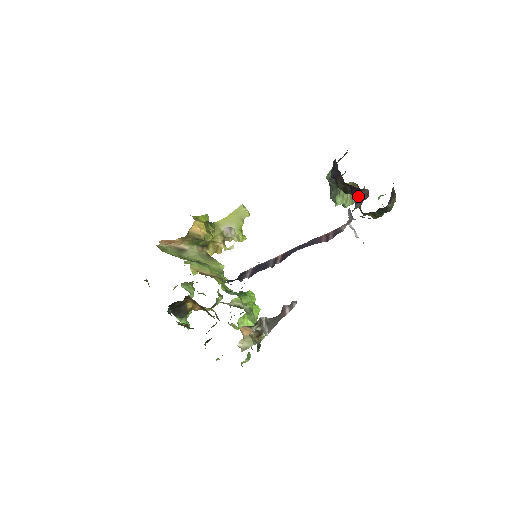
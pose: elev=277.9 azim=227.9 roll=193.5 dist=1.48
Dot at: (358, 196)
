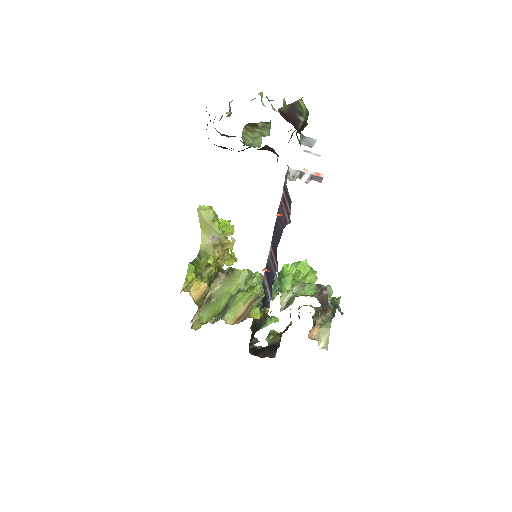
Dot at: occluded
